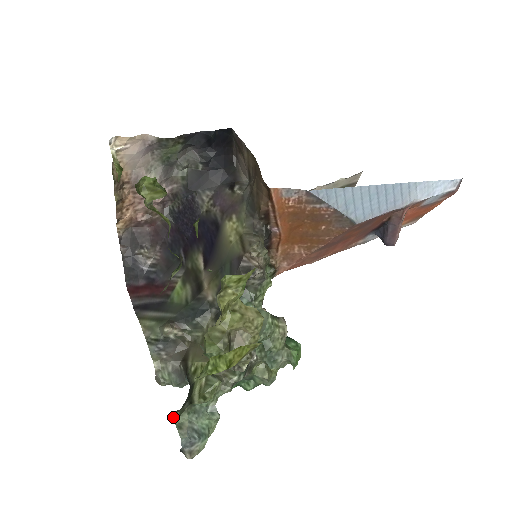
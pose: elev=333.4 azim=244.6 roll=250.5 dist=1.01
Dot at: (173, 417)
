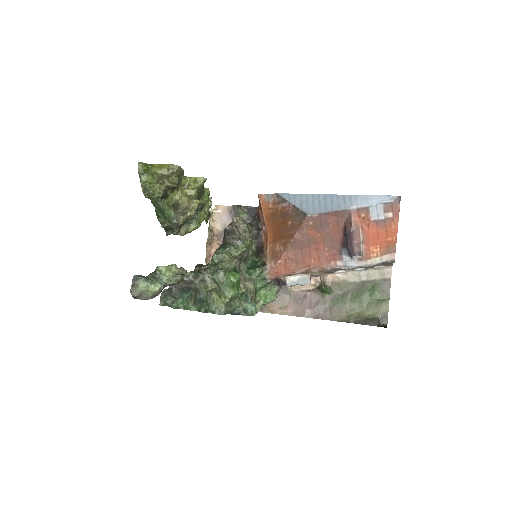
Dot at: occluded
